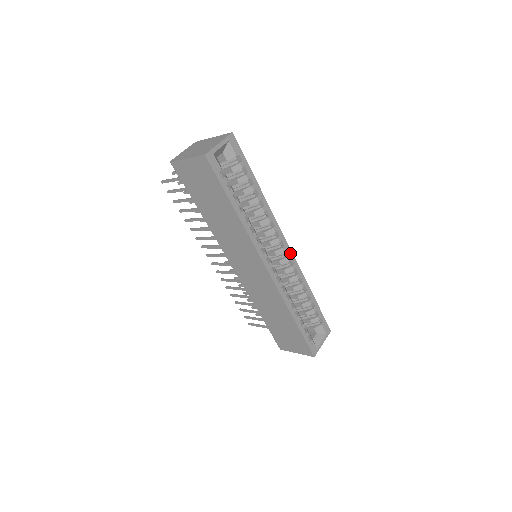
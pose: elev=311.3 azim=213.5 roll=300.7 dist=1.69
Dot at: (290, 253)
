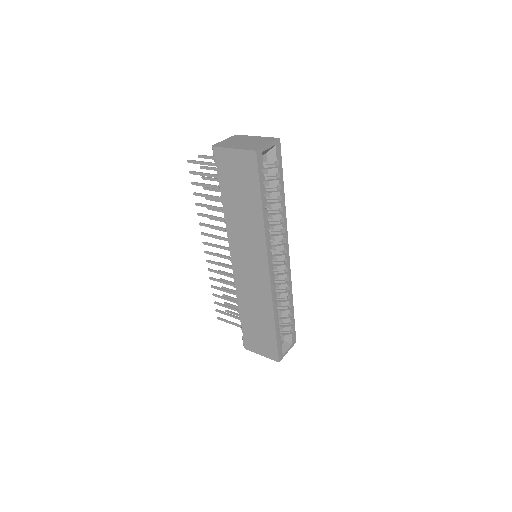
Dot at: (288, 262)
